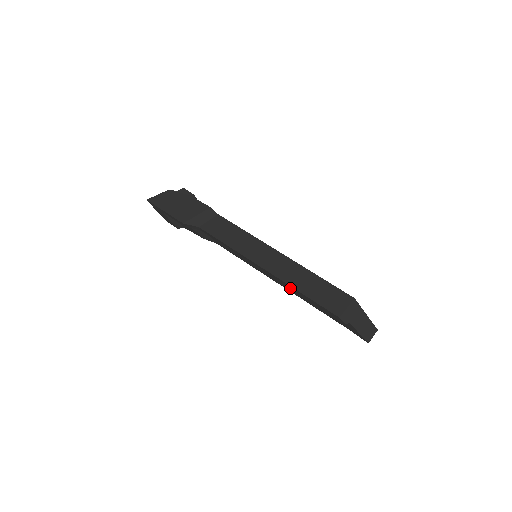
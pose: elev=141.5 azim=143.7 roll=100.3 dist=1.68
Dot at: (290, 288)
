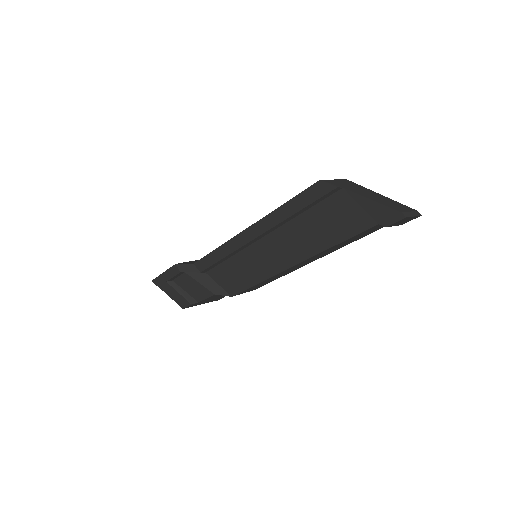
Dot at: (277, 224)
